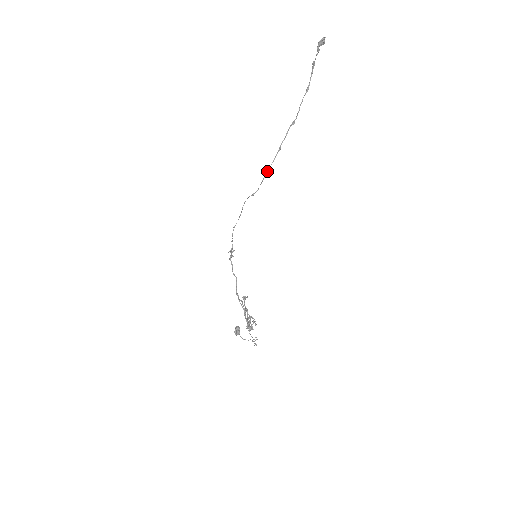
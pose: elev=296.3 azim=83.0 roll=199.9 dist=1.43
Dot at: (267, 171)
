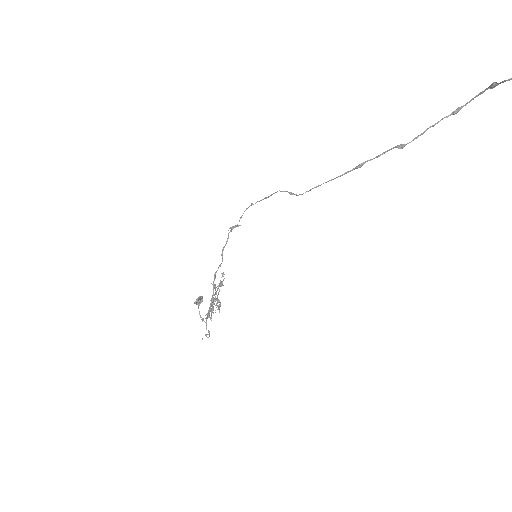
Dot at: (326, 182)
